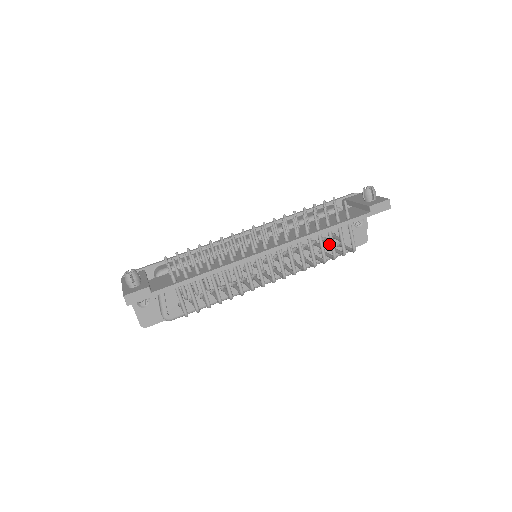
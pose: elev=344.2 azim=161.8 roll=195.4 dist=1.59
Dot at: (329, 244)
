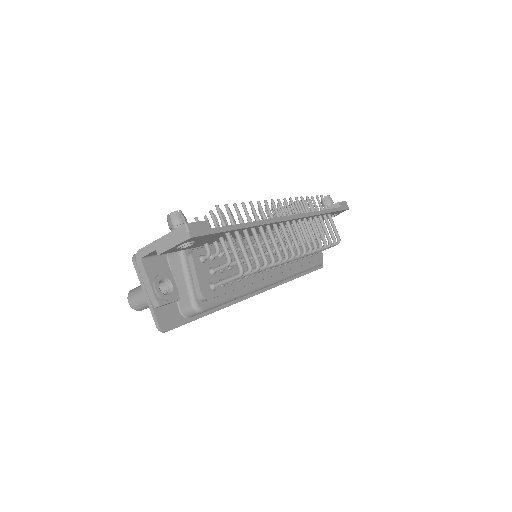
Dot at: occluded
